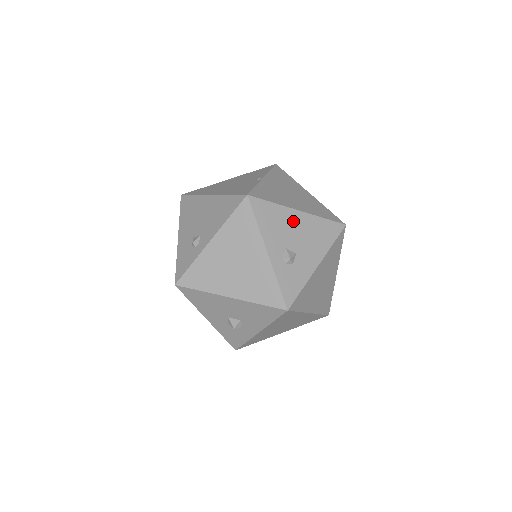
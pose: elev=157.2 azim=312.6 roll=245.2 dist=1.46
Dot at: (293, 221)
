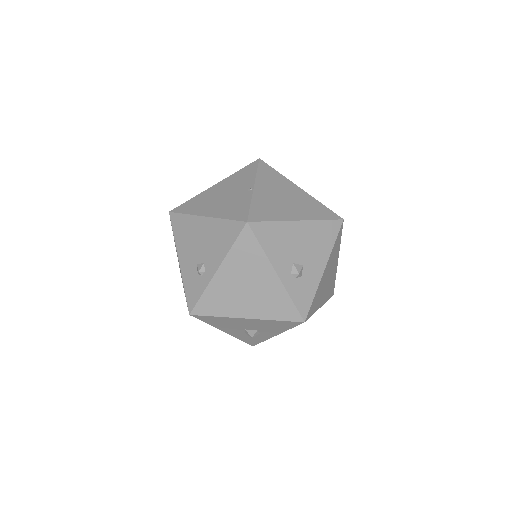
Dot at: (295, 233)
